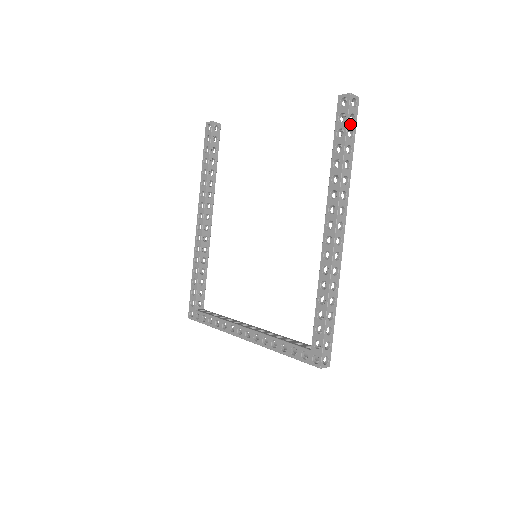
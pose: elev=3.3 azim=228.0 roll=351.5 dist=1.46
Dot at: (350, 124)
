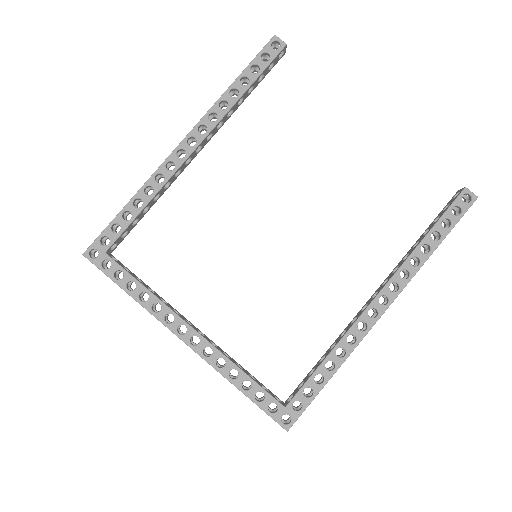
Dot at: (456, 222)
